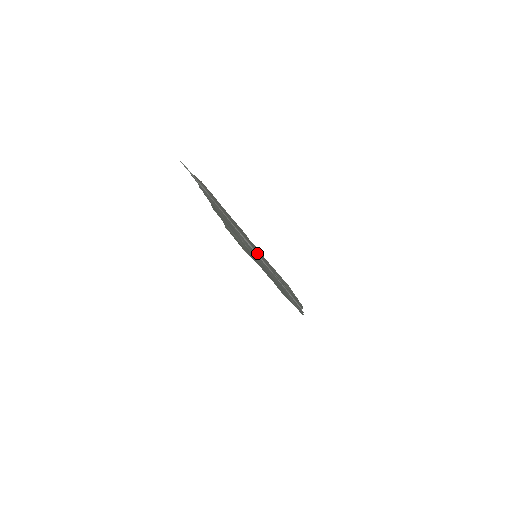
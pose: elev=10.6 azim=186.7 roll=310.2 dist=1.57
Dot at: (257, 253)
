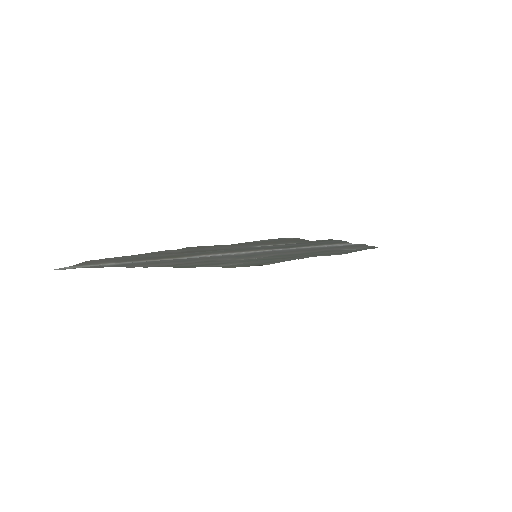
Dot at: (235, 252)
